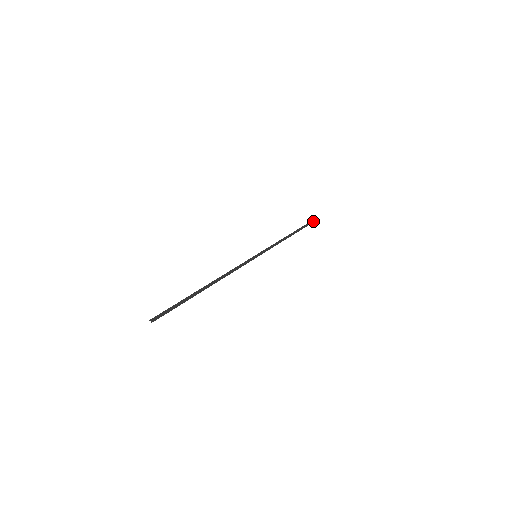
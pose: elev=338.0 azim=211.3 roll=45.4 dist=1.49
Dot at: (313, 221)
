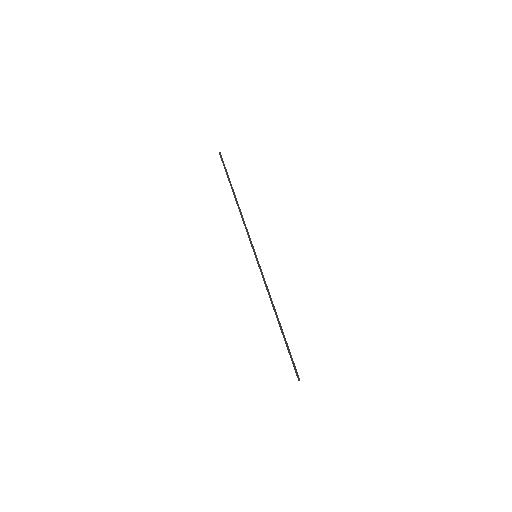
Dot at: (223, 161)
